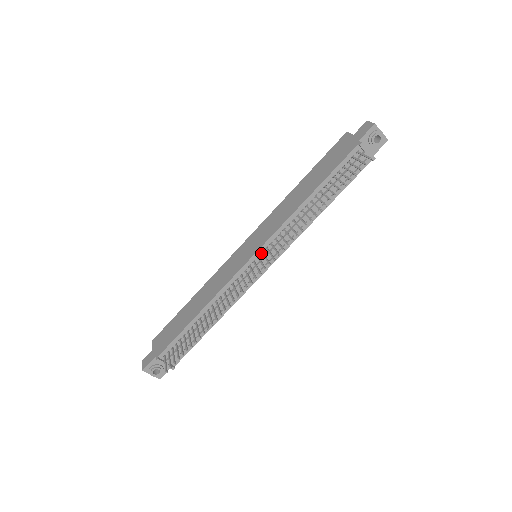
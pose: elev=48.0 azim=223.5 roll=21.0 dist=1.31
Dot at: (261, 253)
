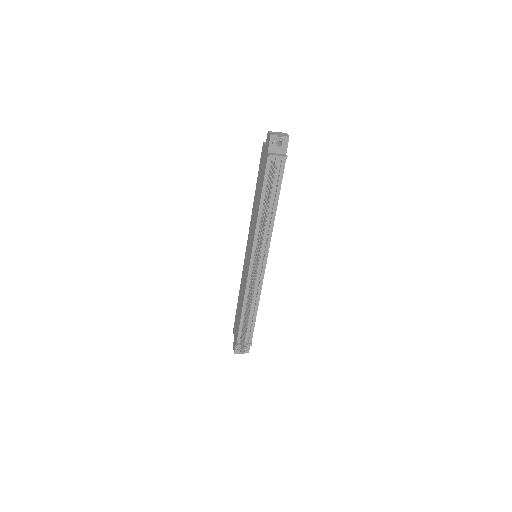
Dot at: (255, 256)
